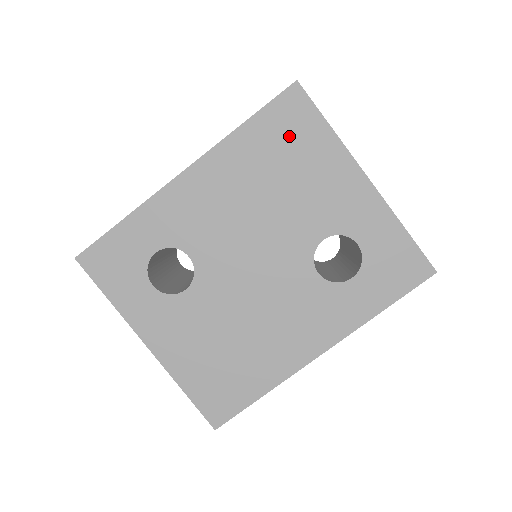
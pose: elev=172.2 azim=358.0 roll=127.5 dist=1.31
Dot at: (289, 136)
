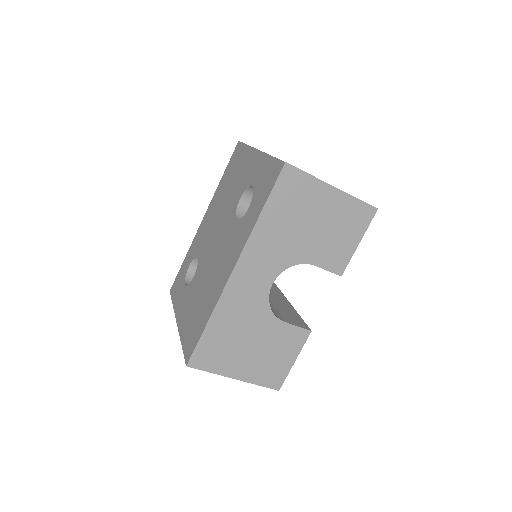
Dot at: (234, 165)
